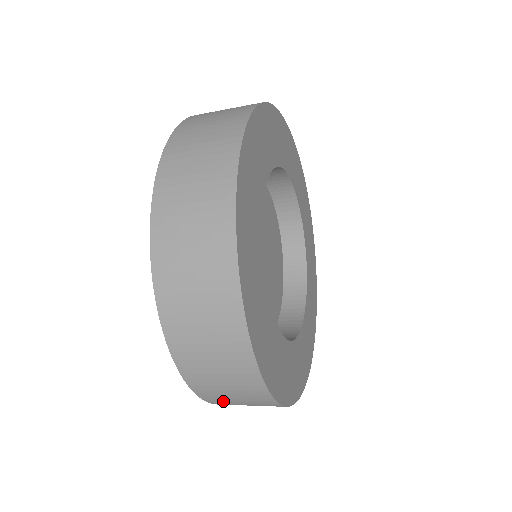
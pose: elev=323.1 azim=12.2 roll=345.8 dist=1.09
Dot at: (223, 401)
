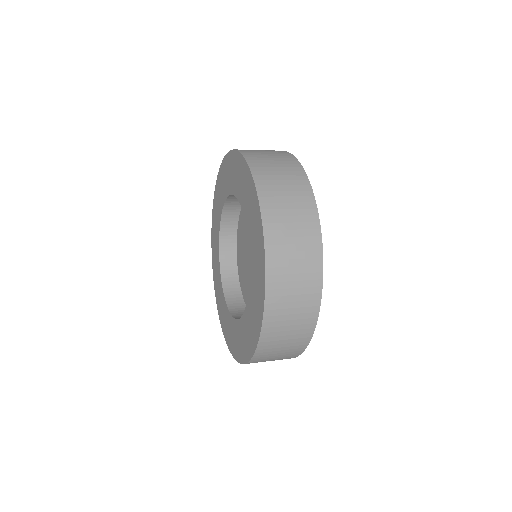
Dot at: (261, 361)
